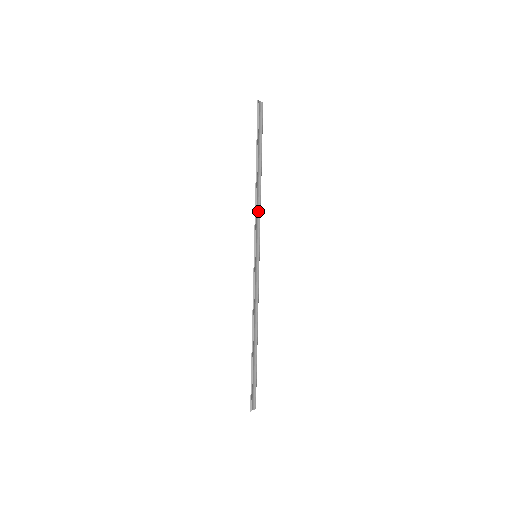
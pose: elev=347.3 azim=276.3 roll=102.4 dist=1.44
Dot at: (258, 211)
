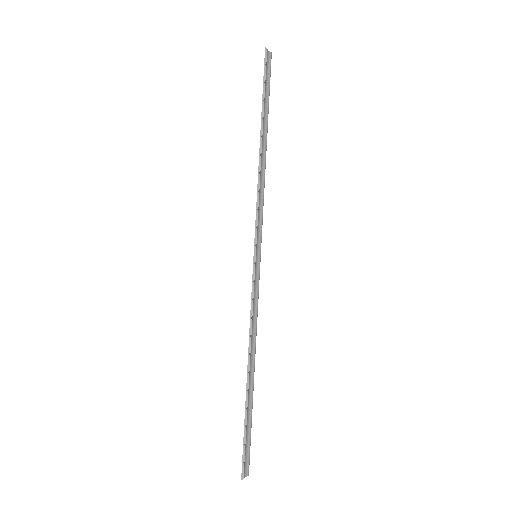
Dot at: (261, 195)
